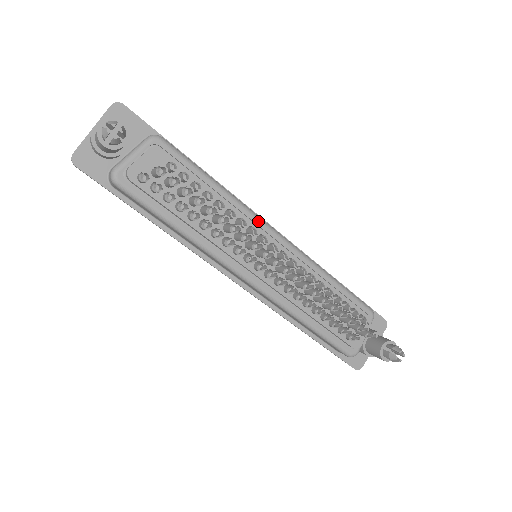
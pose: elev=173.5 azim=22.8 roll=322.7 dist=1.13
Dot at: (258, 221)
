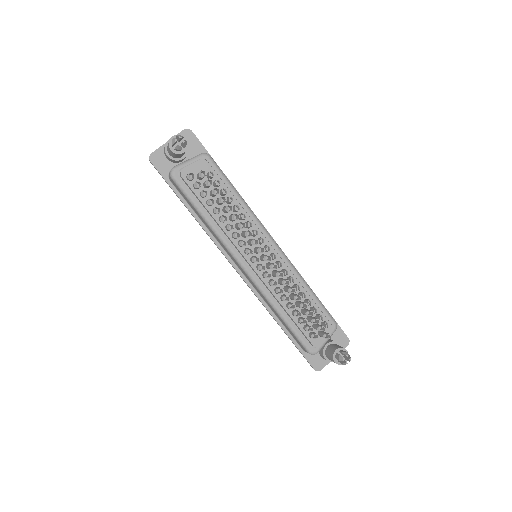
Dot at: (262, 228)
